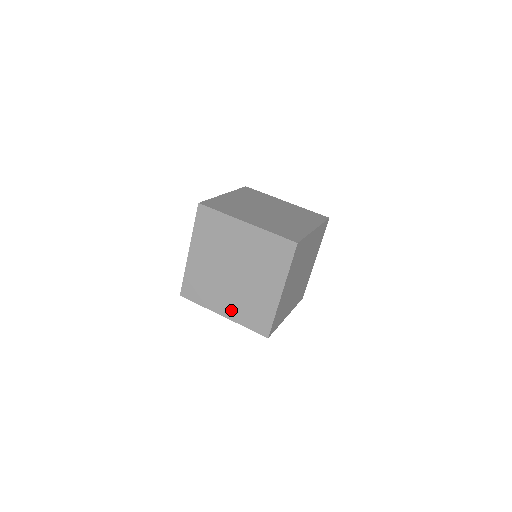
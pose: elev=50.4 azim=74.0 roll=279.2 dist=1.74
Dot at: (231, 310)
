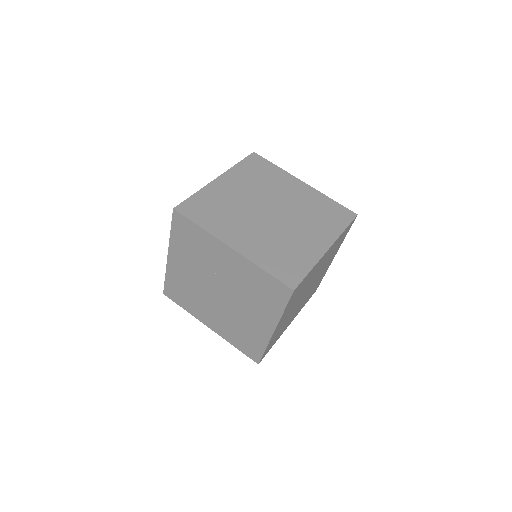
Dot at: (218, 326)
